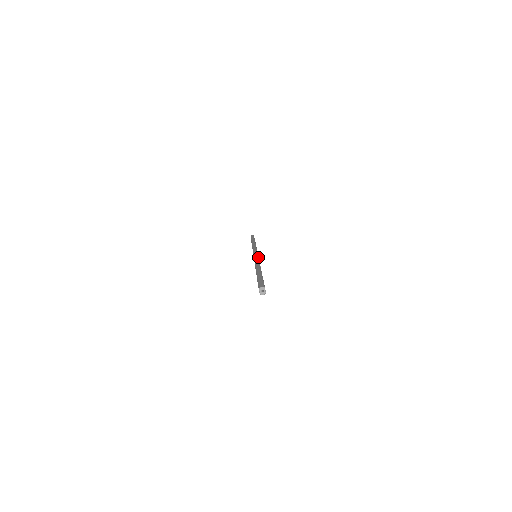
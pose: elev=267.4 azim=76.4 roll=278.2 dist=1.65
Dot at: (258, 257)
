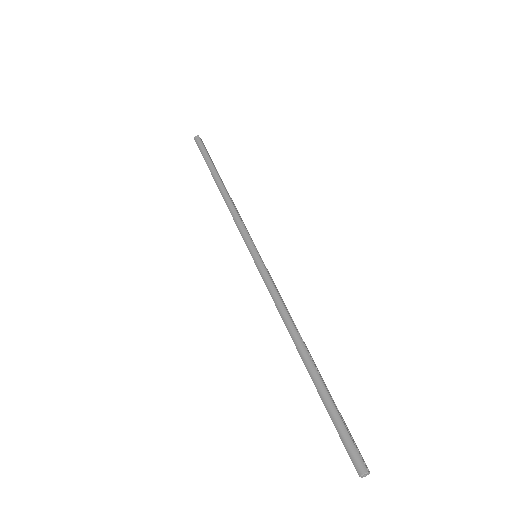
Dot at: (269, 278)
